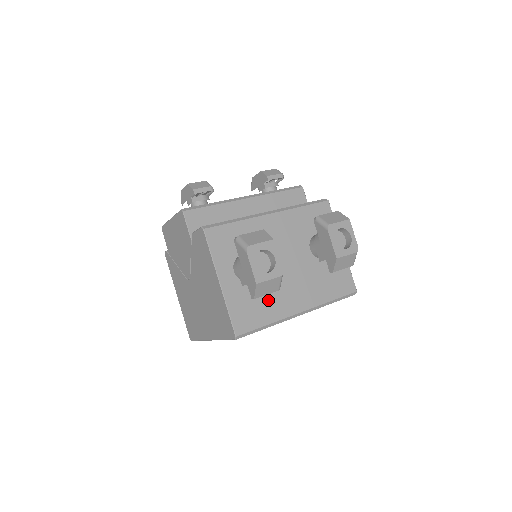
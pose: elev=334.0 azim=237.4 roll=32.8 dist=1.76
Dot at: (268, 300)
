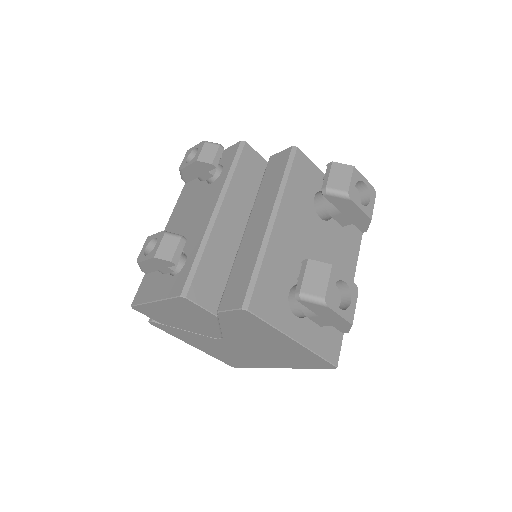
Dot at: occluded
